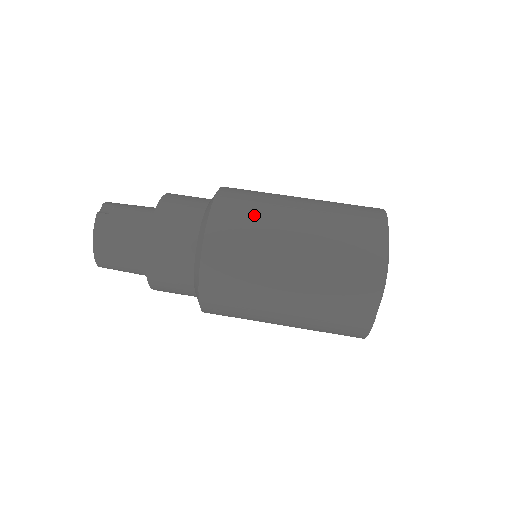
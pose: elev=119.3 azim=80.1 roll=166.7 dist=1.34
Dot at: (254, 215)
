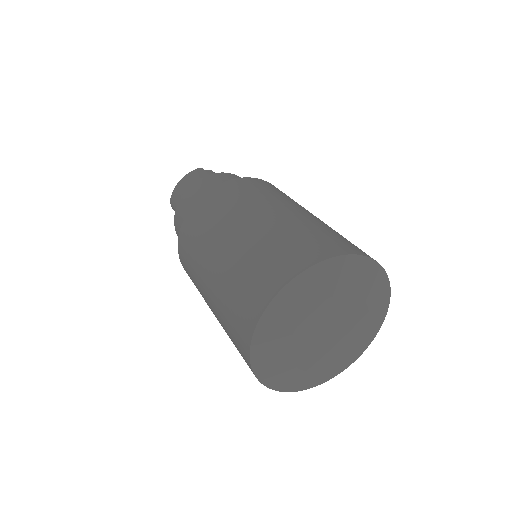
Dot at: (269, 192)
